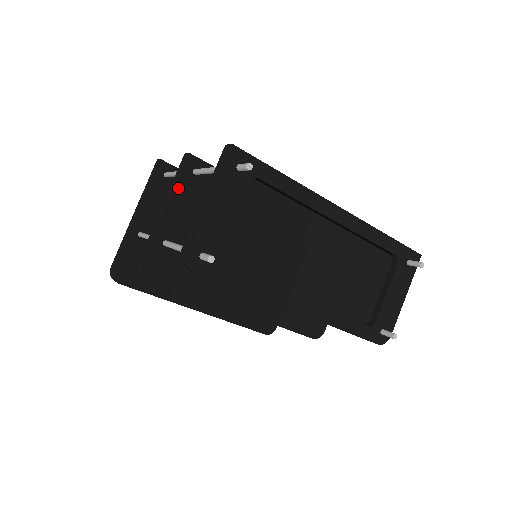
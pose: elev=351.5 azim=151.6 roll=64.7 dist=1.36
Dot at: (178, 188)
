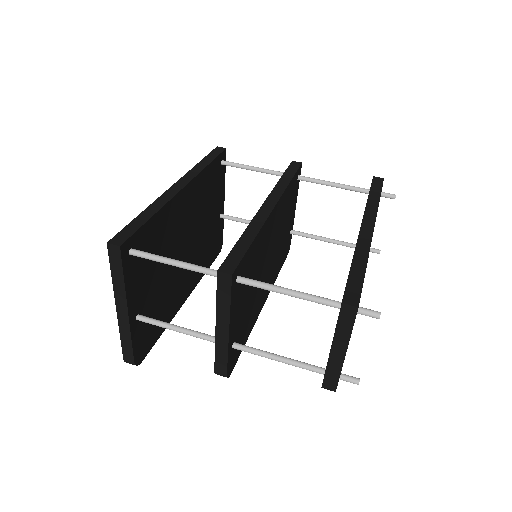
Dot at: (232, 307)
